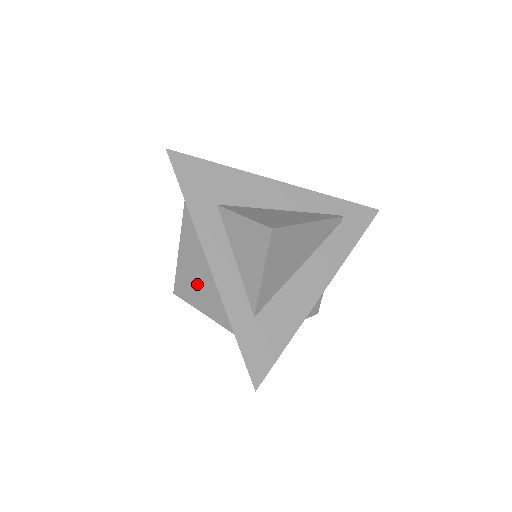
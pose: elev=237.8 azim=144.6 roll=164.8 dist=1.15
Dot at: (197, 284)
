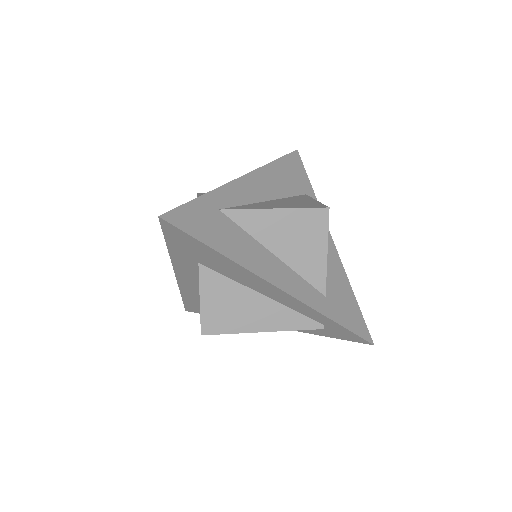
Dot at: occluded
